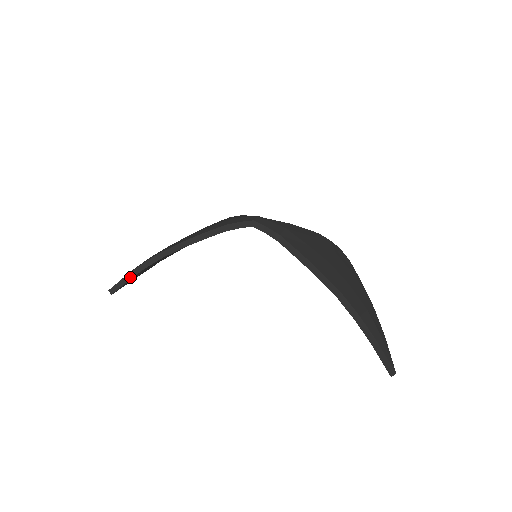
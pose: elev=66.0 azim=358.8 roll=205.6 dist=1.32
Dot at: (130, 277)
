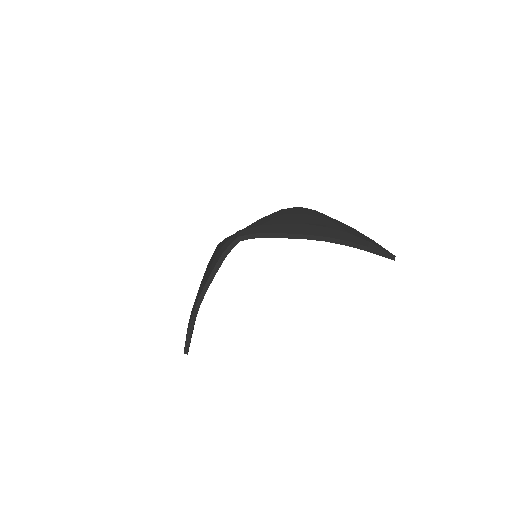
Dot at: (190, 334)
